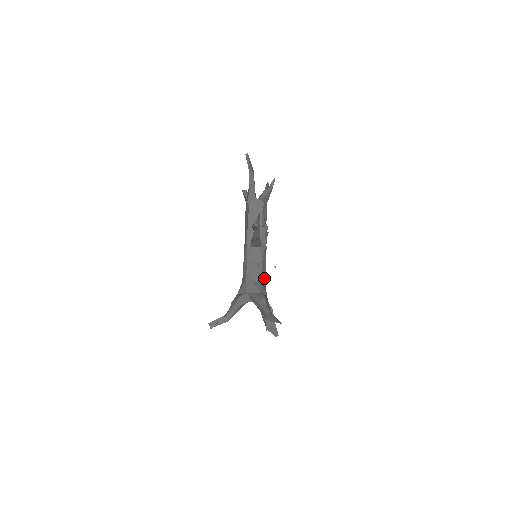
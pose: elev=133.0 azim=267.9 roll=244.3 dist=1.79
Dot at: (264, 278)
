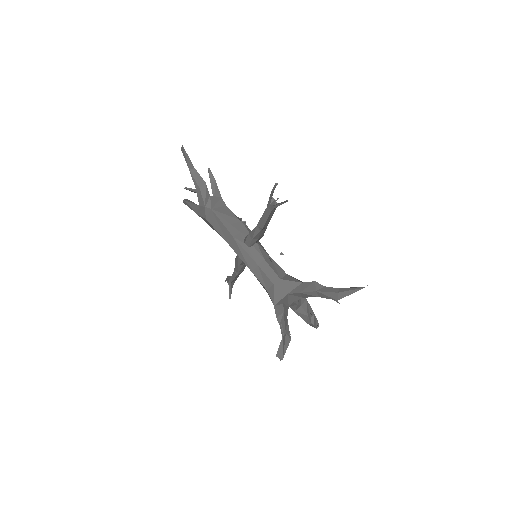
Dot at: occluded
